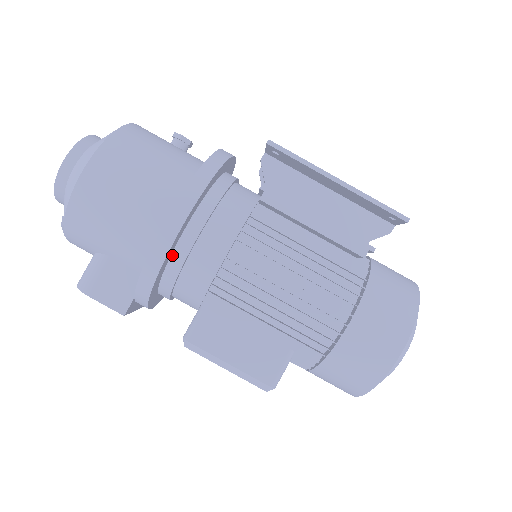
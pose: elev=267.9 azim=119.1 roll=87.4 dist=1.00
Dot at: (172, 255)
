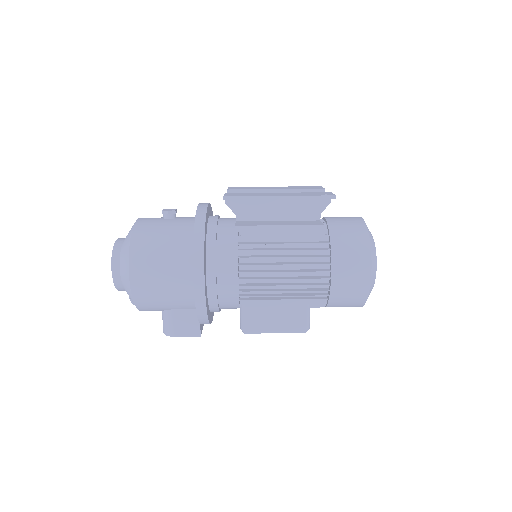
Dot at: (208, 294)
